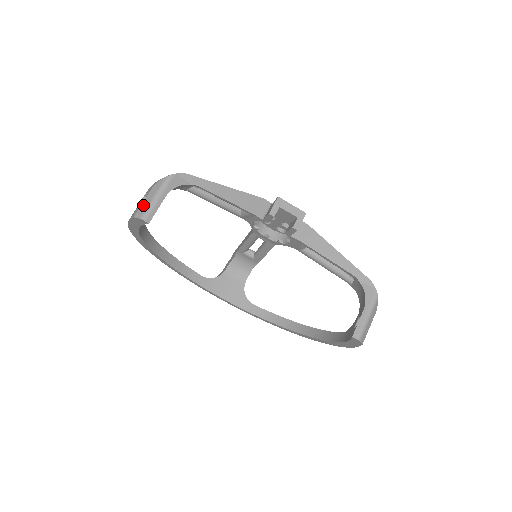
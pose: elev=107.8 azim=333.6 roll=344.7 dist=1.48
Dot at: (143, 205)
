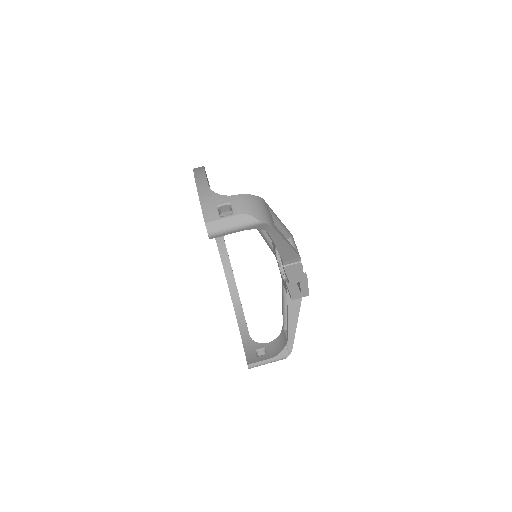
Dot at: (220, 222)
